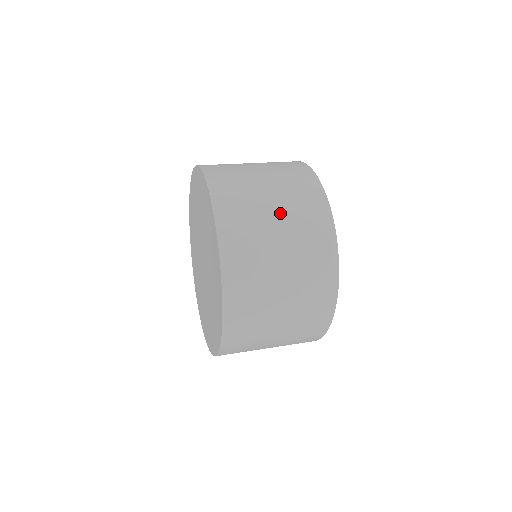
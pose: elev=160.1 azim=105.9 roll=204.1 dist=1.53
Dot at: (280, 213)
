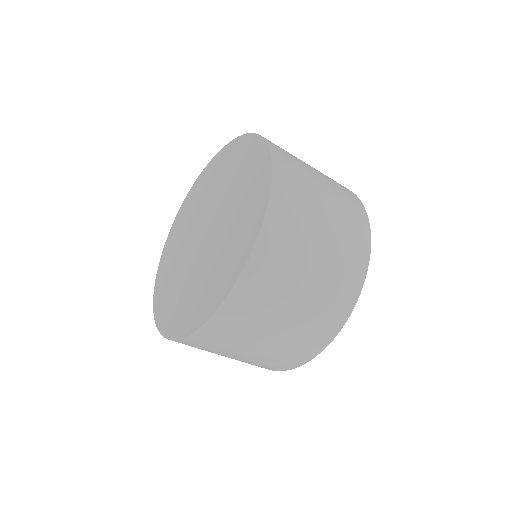
Dot at: occluded
